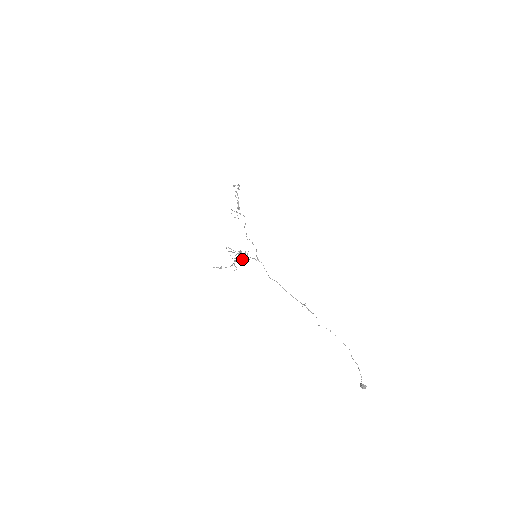
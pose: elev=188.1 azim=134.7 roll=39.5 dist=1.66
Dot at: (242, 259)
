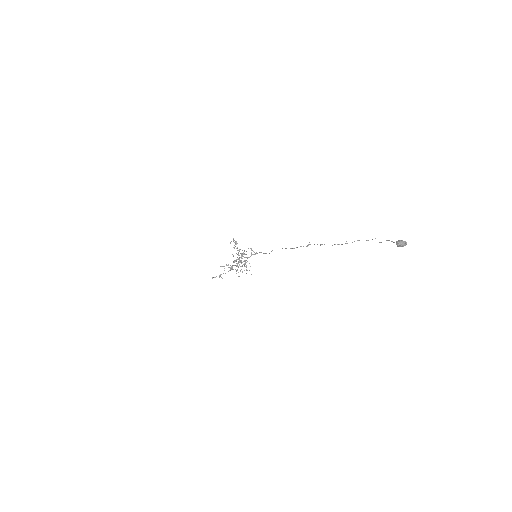
Dot at: (246, 269)
